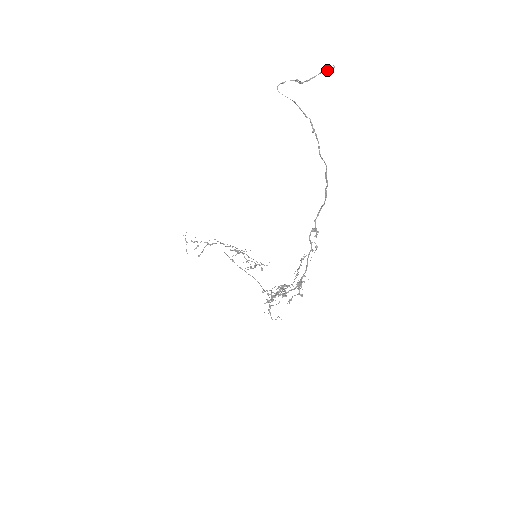
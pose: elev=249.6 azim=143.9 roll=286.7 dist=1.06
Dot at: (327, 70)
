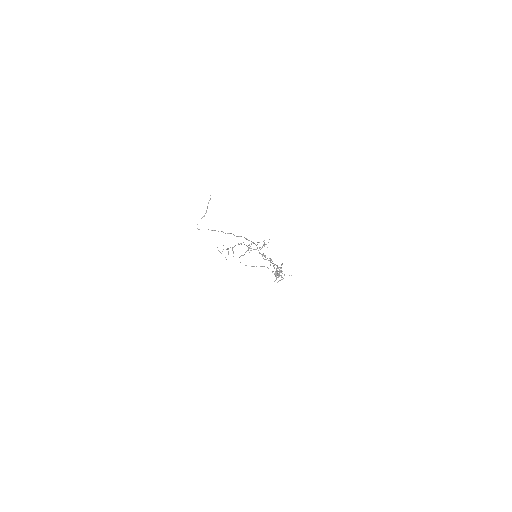
Dot at: occluded
